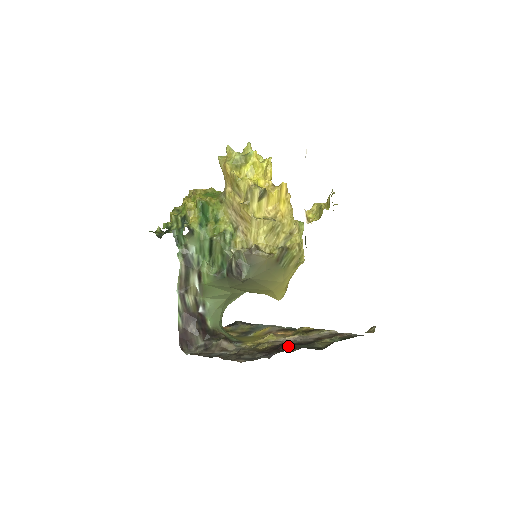
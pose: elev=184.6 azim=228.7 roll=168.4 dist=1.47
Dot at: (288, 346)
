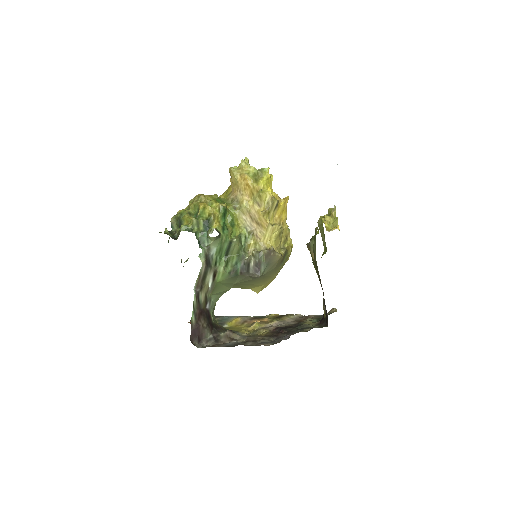
Dot at: (287, 329)
